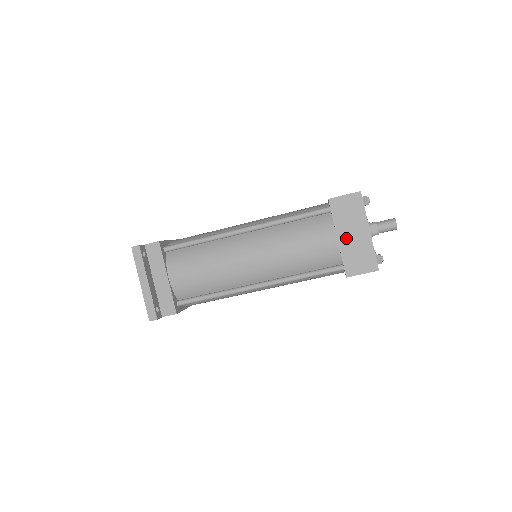
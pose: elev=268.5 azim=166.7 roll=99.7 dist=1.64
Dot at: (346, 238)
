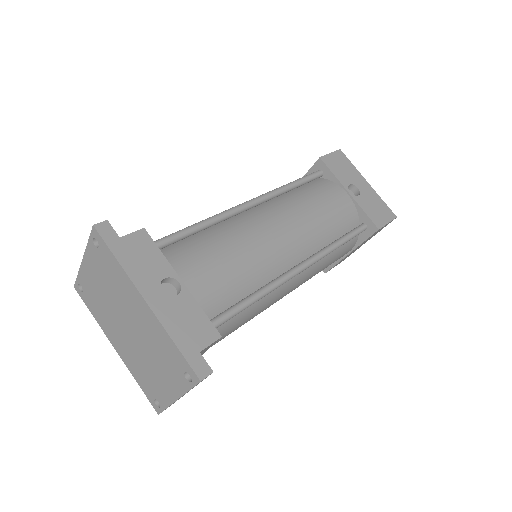
Dot at: occluded
